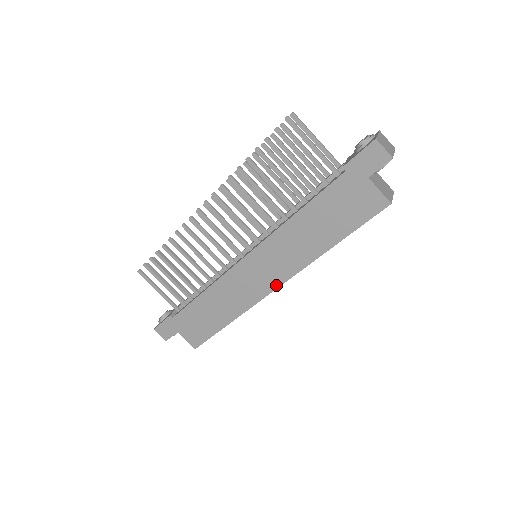
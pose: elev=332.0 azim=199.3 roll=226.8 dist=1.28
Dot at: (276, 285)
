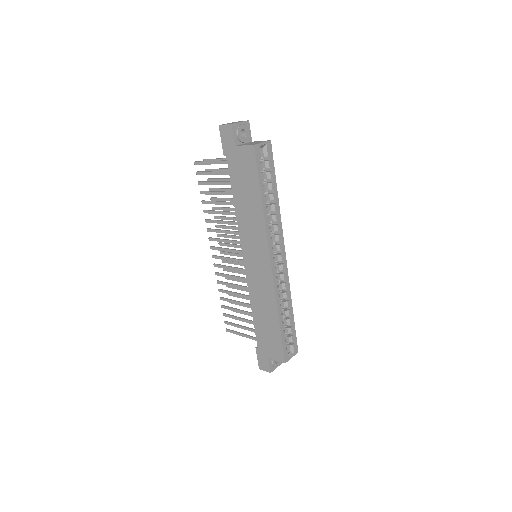
Dot at: (268, 261)
